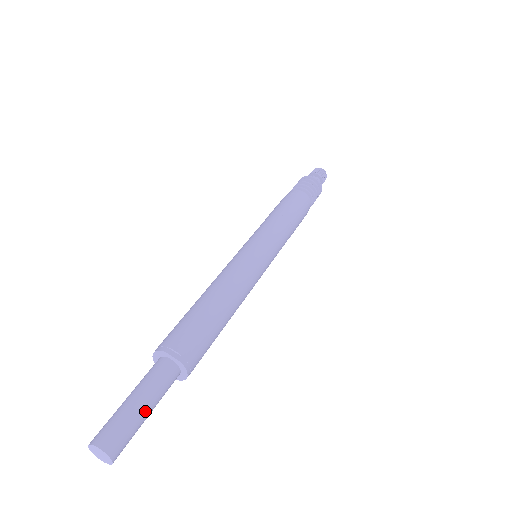
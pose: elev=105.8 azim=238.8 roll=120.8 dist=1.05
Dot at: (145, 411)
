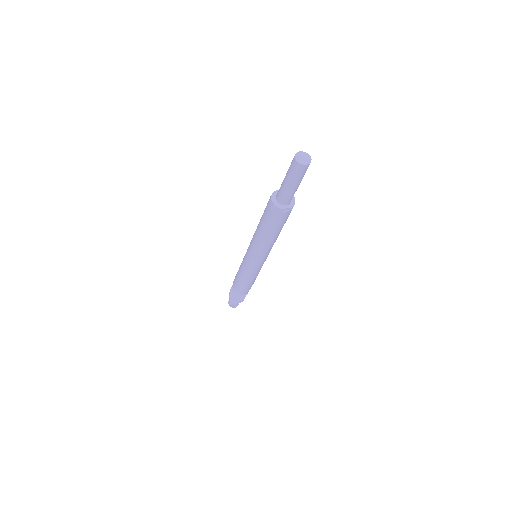
Dot at: occluded
